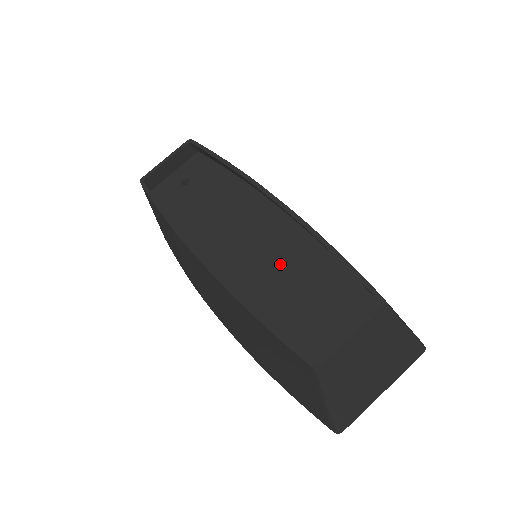
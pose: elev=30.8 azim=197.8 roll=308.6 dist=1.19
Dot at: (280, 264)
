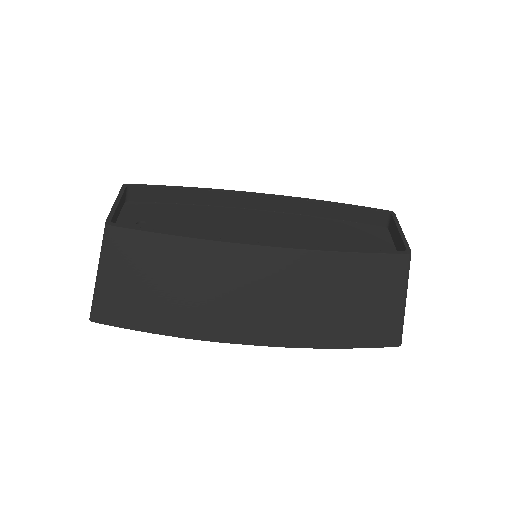
Dot at: (301, 235)
